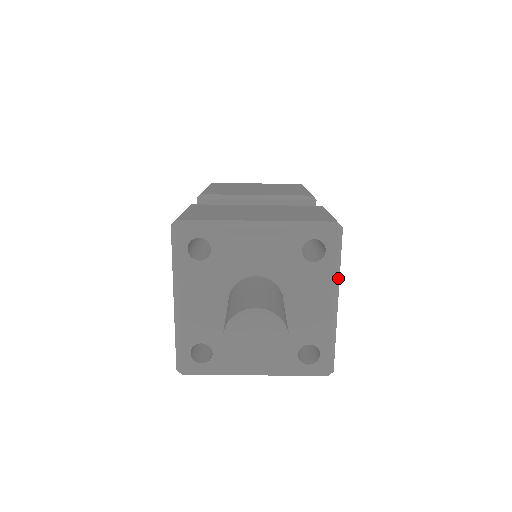
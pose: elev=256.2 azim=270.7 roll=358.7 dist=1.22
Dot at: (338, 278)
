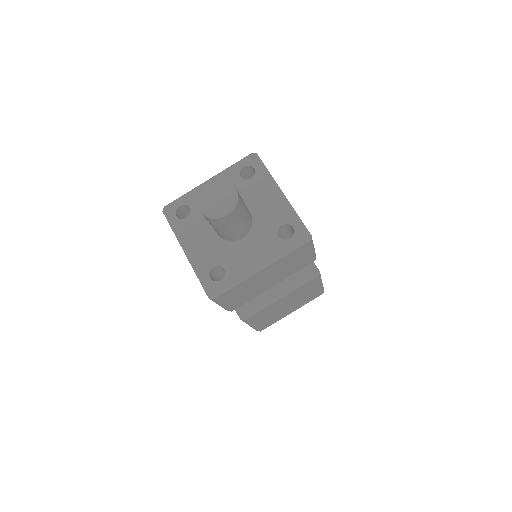
Dot at: (273, 179)
